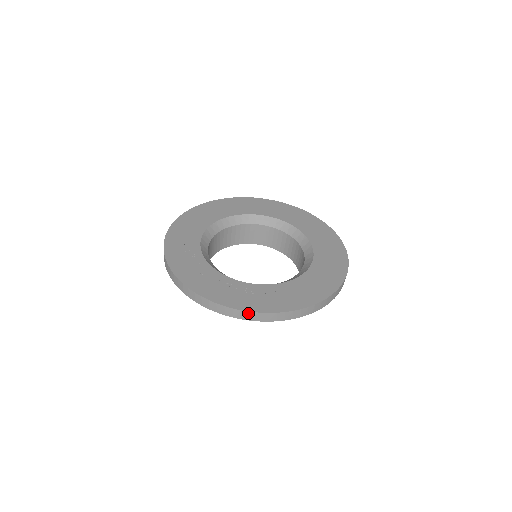
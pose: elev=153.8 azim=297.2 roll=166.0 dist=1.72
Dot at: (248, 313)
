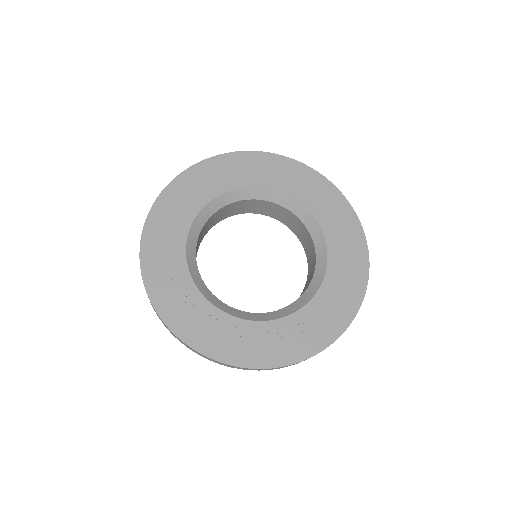
Dot at: (277, 368)
